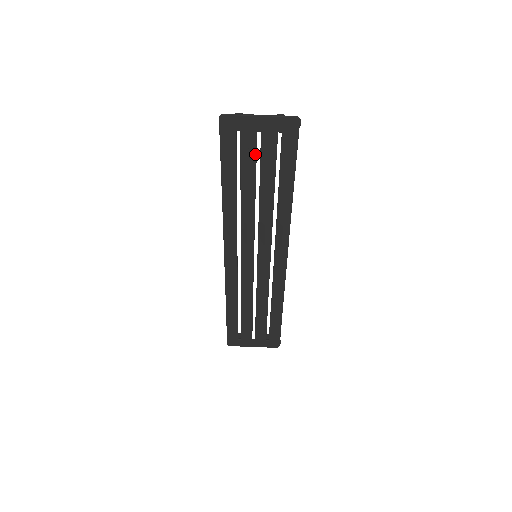
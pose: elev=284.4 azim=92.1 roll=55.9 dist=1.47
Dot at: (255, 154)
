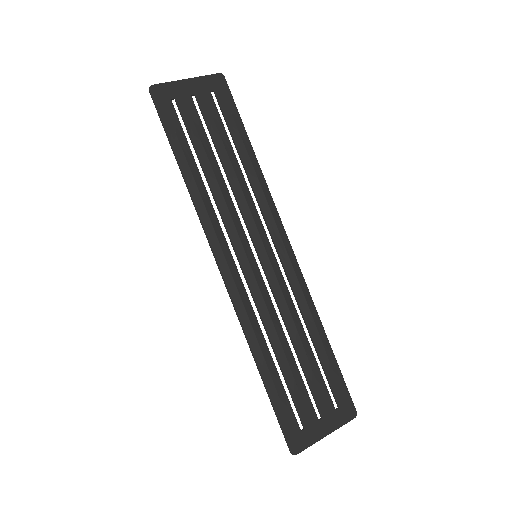
Dot at: (199, 119)
